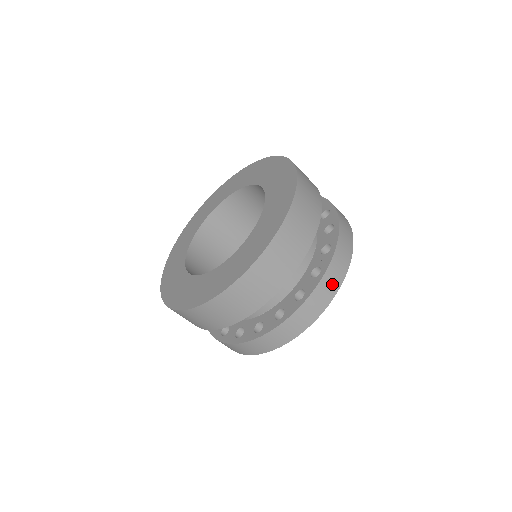
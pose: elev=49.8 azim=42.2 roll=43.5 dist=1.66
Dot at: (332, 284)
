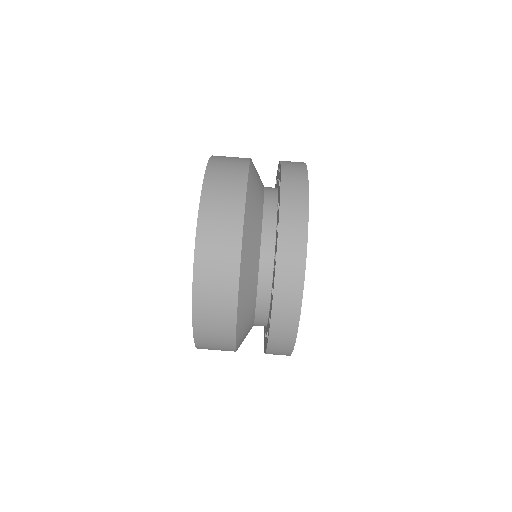
Dot at: (295, 229)
